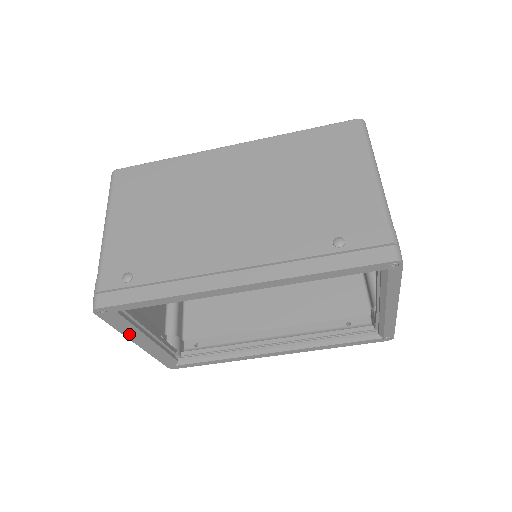
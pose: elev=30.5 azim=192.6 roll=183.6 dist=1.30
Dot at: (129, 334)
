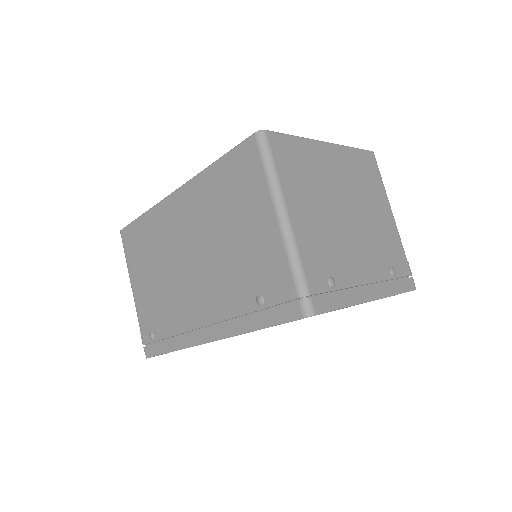
Dot at: occluded
